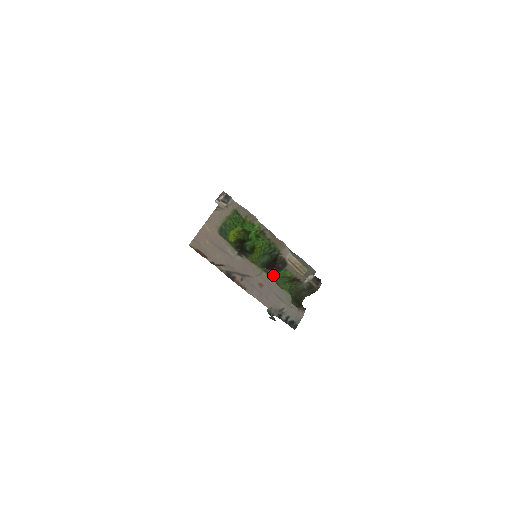
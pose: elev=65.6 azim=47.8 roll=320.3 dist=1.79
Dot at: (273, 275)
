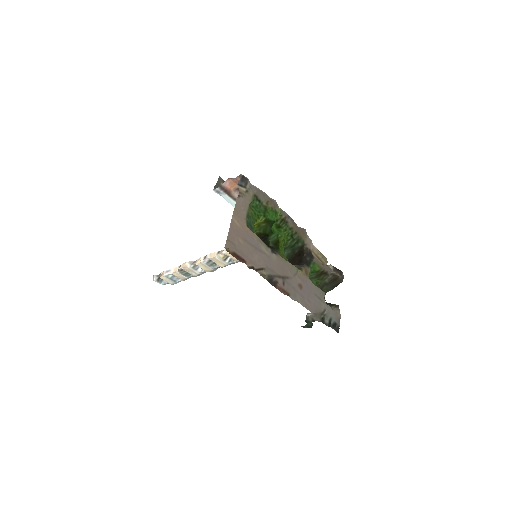
Dot at: (306, 272)
